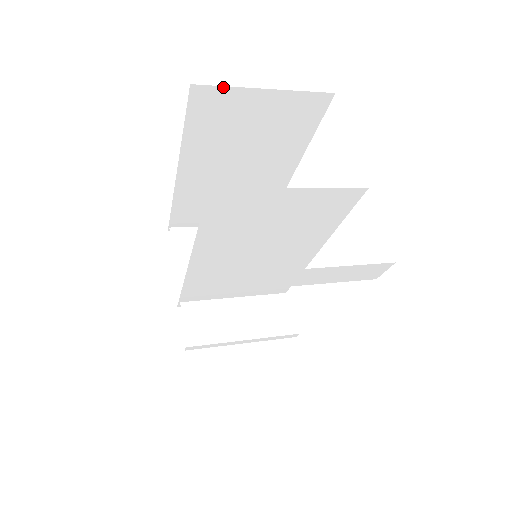
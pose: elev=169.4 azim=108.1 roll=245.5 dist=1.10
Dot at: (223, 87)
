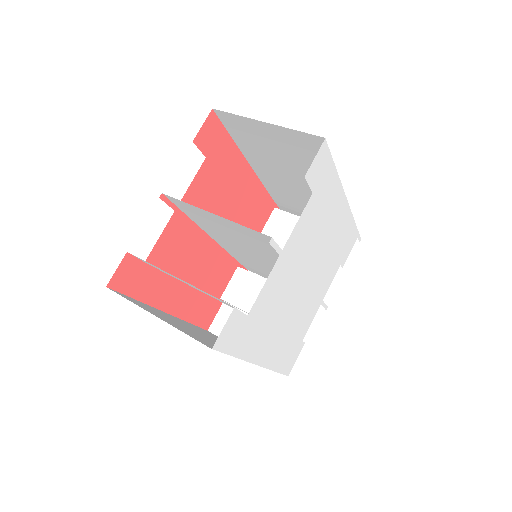
Dot at: (234, 114)
